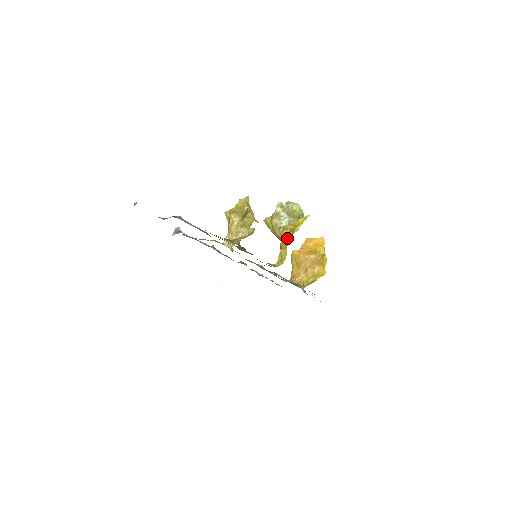
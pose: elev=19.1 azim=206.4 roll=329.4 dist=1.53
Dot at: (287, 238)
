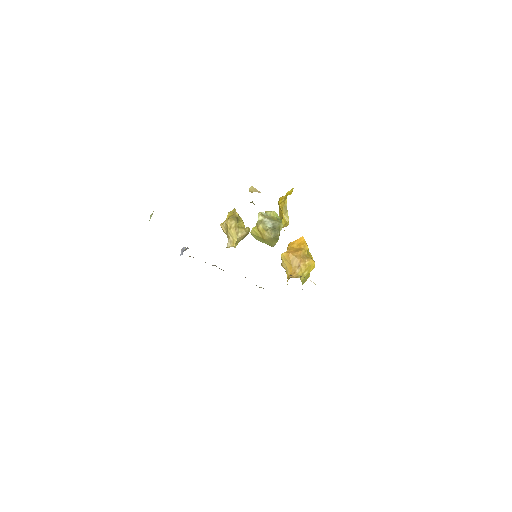
Dot at: (285, 203)
